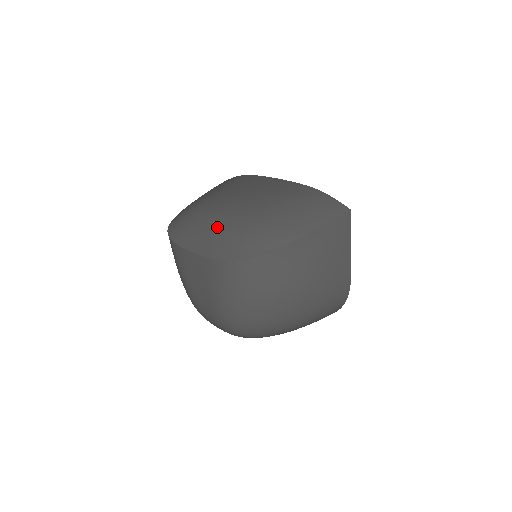
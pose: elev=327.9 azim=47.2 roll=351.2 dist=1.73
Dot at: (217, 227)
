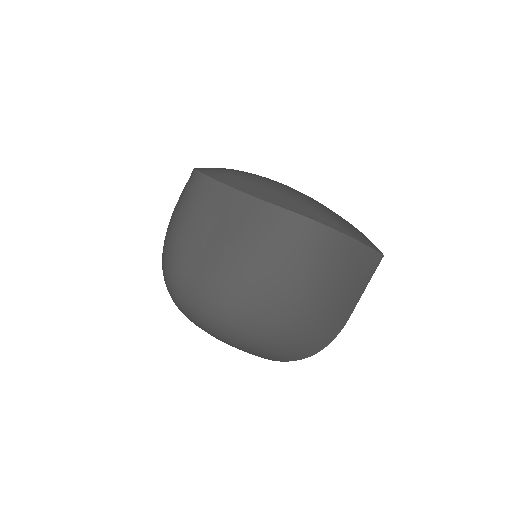
Dot at: (273, 185)
